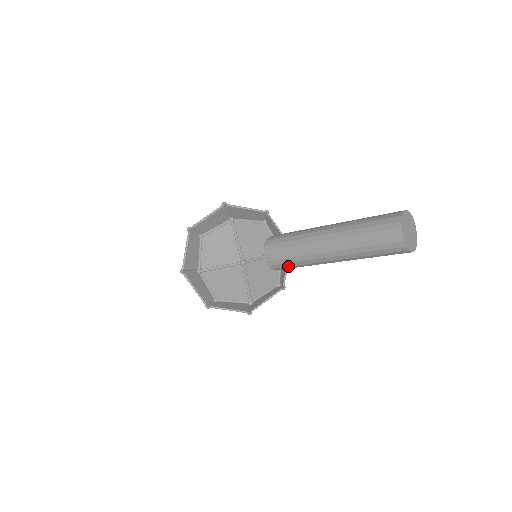
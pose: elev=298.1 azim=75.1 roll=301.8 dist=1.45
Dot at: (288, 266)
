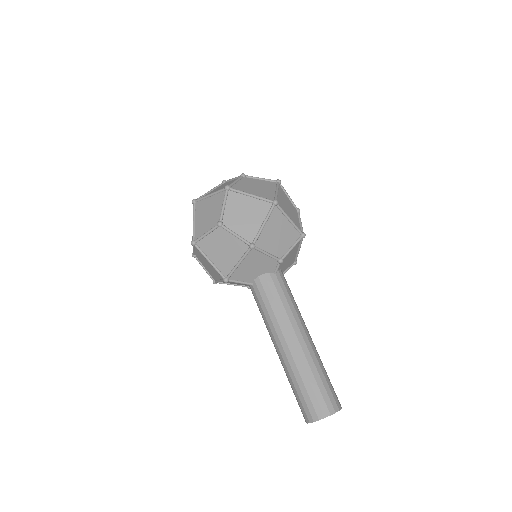
Dot at: occluded
